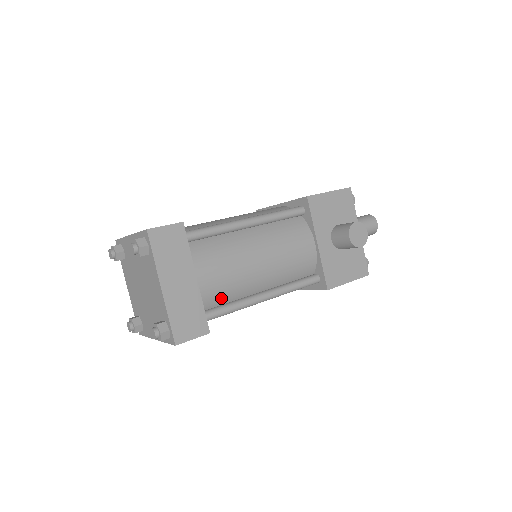
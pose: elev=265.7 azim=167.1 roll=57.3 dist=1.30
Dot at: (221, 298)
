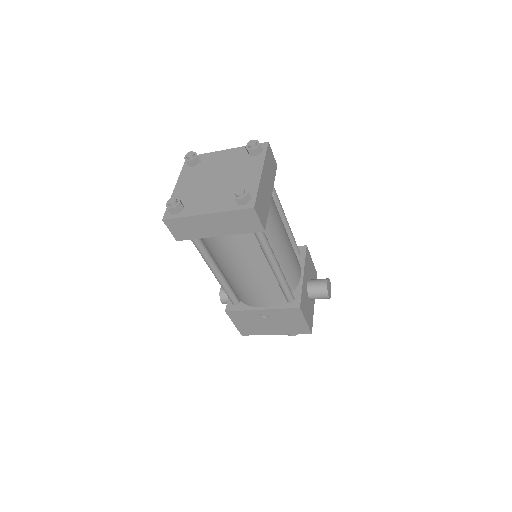
Dot at: (265, 230)
